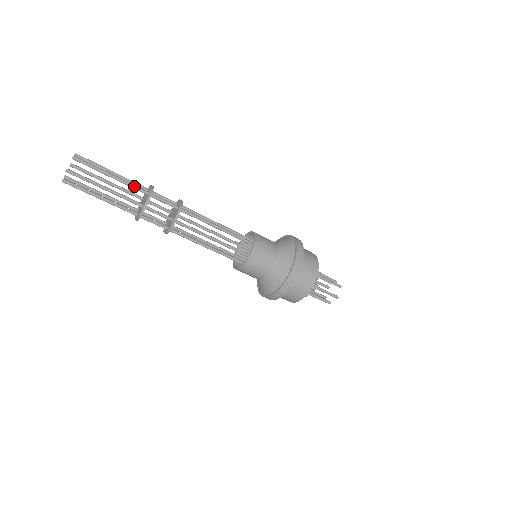
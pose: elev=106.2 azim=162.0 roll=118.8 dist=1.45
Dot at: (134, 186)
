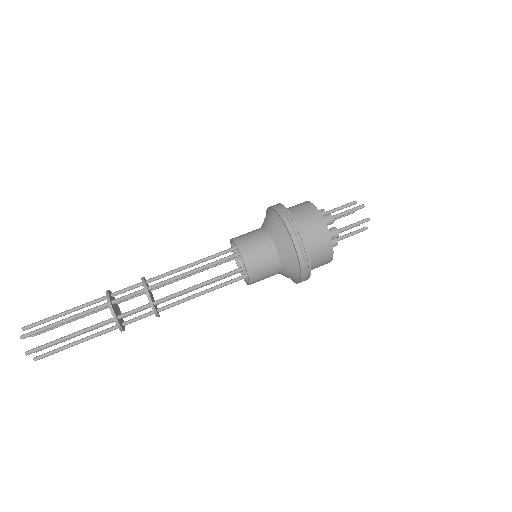
Dot at: (91, 310)
